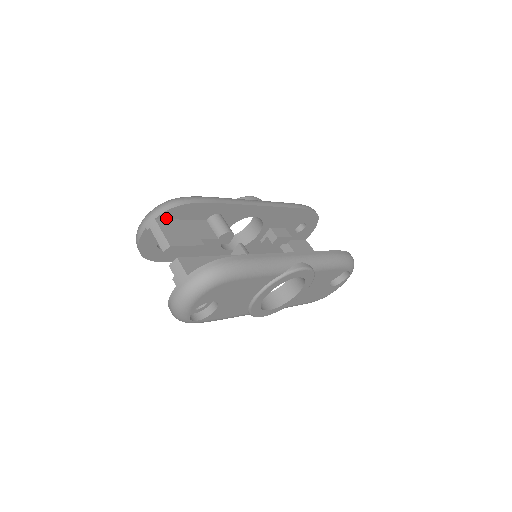
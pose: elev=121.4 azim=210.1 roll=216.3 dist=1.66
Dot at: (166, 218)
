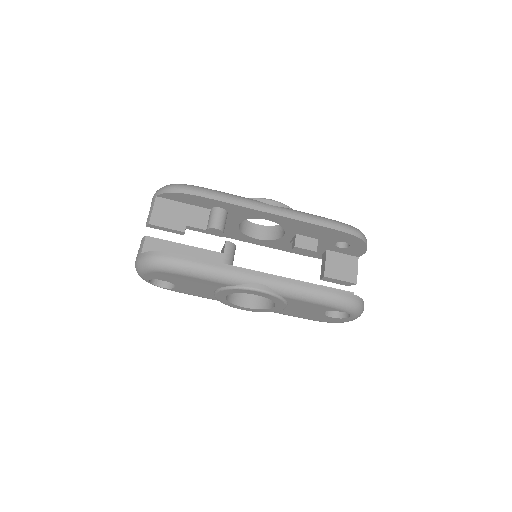
Dot at: (167, 198)
